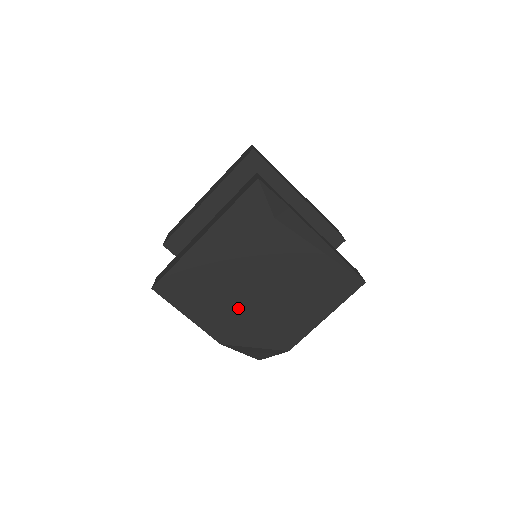
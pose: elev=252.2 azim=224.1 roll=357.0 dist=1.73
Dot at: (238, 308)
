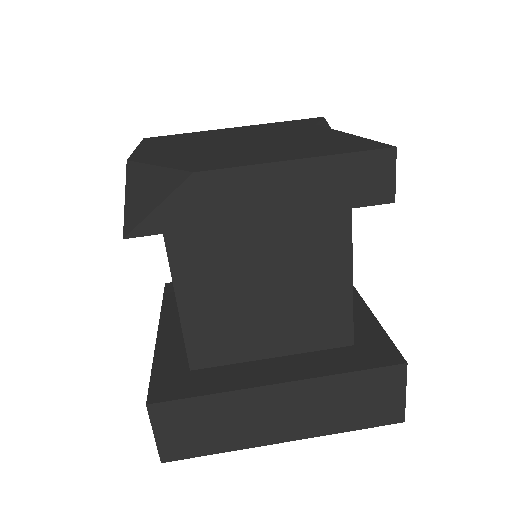
Dot at: (195, 148)
